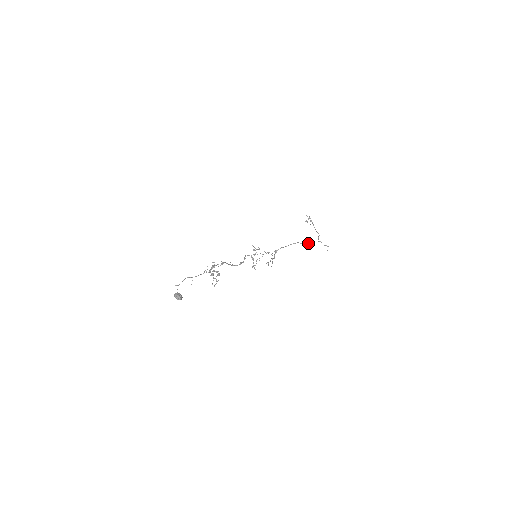
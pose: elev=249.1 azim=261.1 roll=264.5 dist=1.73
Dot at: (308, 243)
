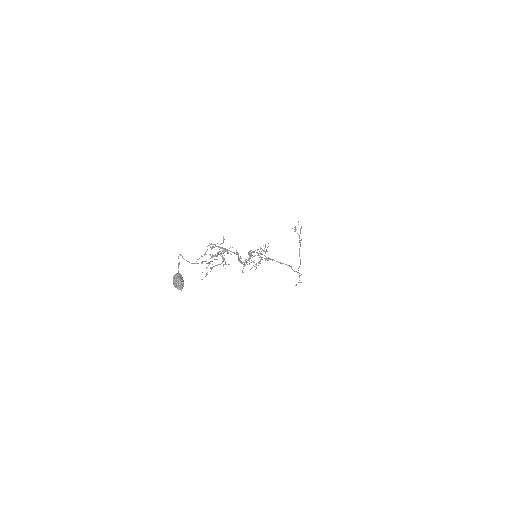
Dot at: (295, 271)
